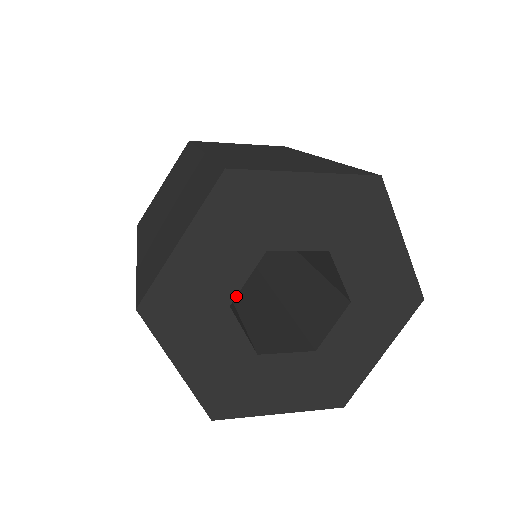
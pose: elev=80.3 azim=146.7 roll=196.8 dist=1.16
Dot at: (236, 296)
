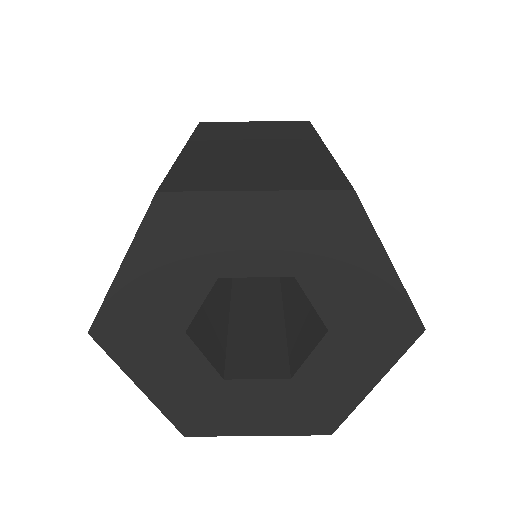
Dot at: occluded
